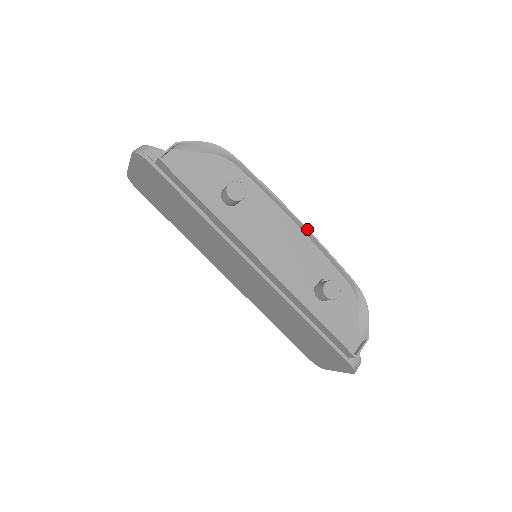
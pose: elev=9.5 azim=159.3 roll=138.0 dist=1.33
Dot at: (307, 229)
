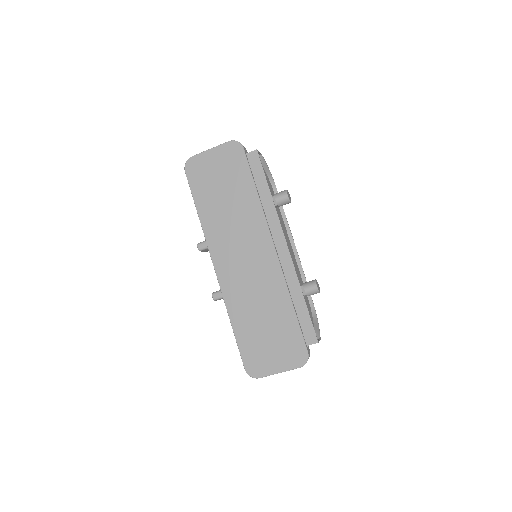
Dot at: occluded
